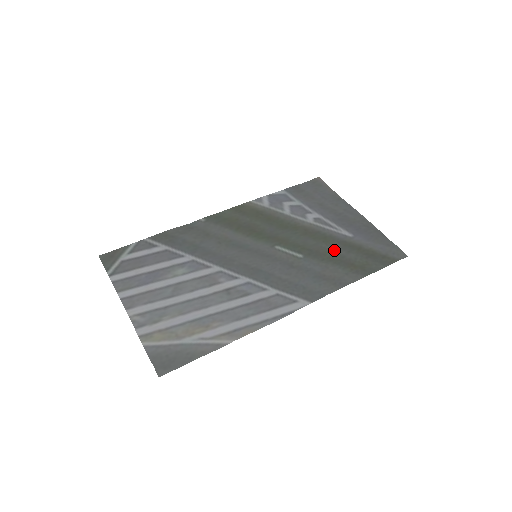
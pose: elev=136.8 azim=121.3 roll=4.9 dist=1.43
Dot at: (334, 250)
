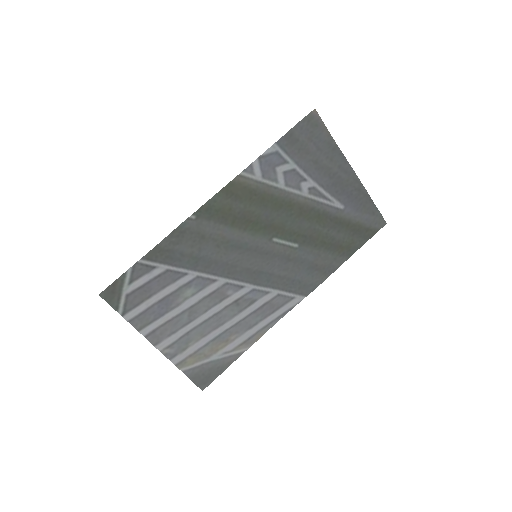
Dot at: (326, 231)
